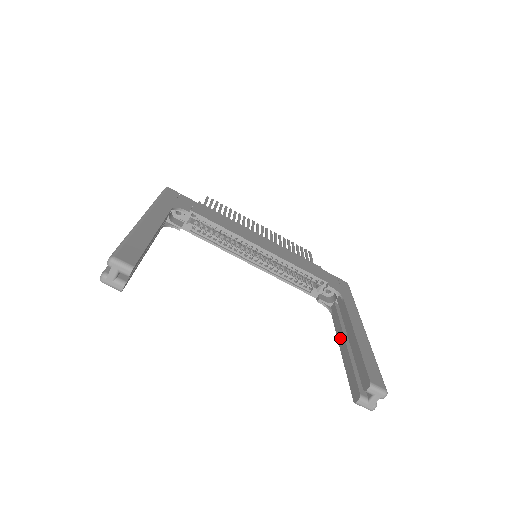
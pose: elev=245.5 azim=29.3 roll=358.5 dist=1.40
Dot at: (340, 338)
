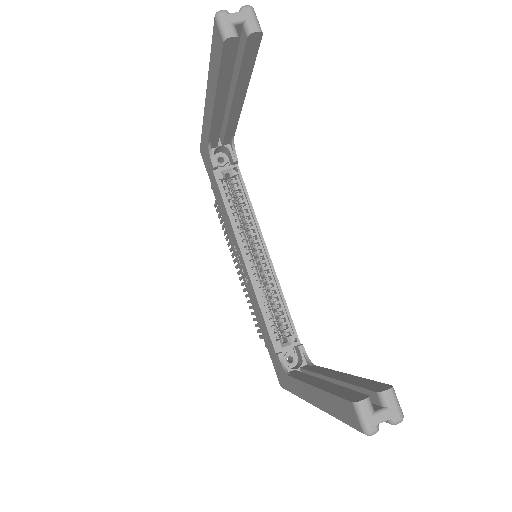
Dot at: (311, 380)
